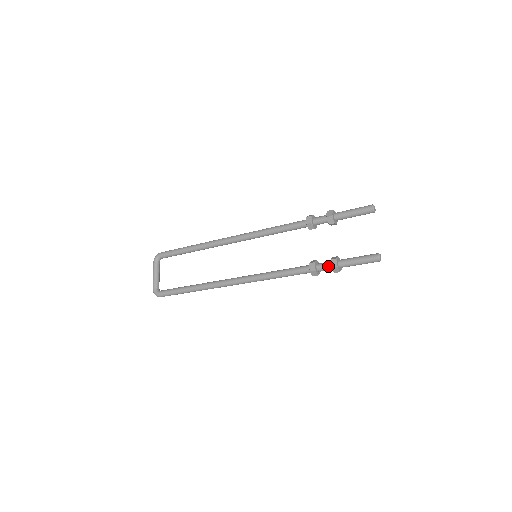
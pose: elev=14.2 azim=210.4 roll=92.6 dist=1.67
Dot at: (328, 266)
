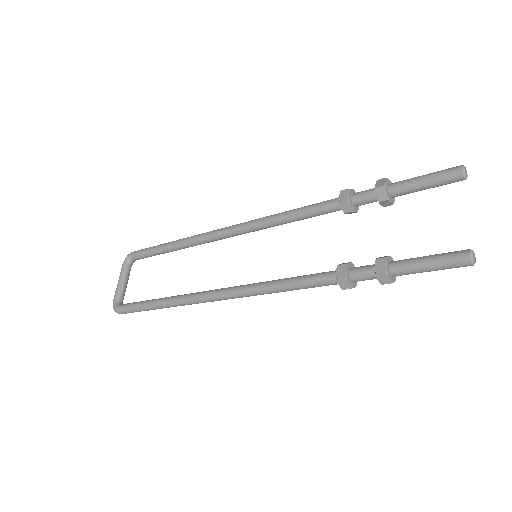
Dot at: (370, 271)
